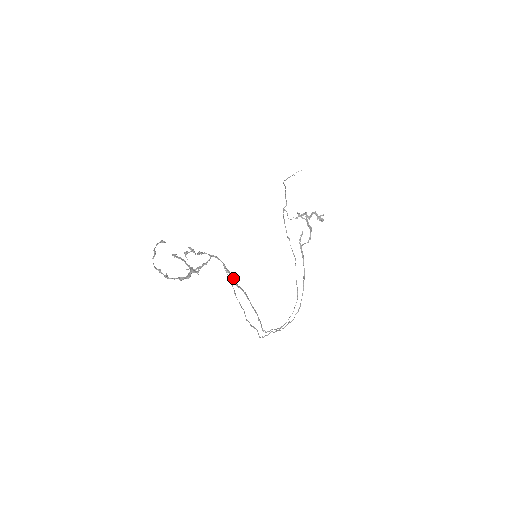
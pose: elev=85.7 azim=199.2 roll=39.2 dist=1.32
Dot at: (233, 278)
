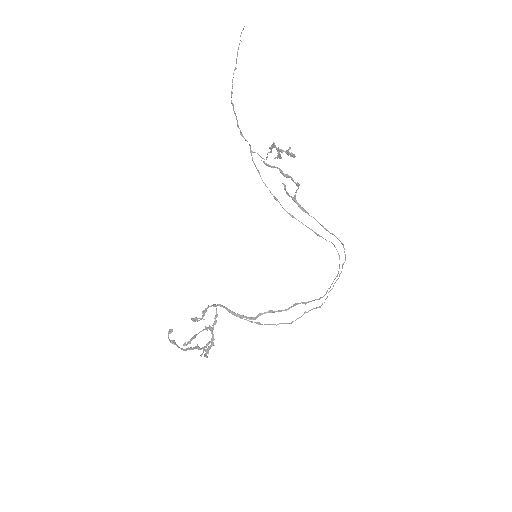
Dot at: (246, 318)
